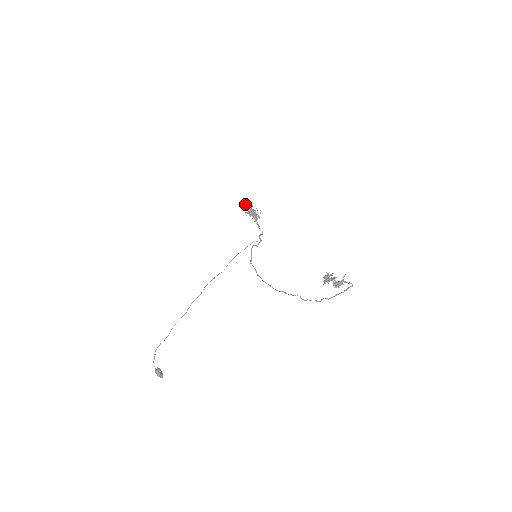
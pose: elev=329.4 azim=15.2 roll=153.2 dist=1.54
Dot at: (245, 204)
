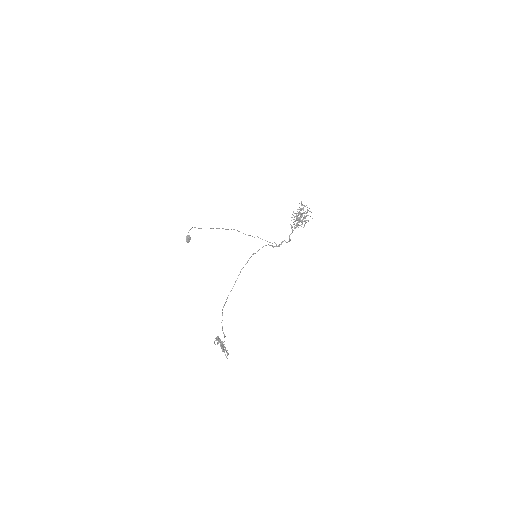
Dot at: (304, 205)
